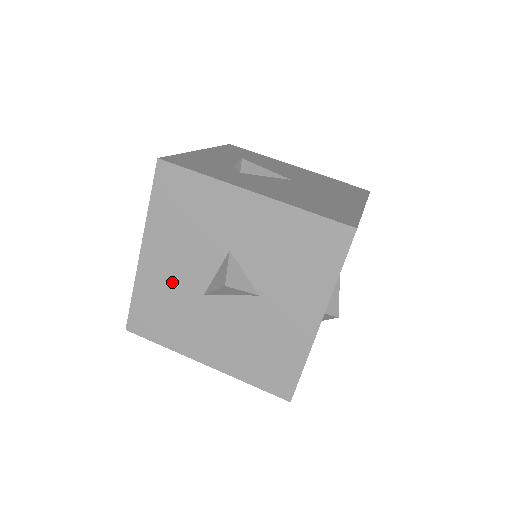
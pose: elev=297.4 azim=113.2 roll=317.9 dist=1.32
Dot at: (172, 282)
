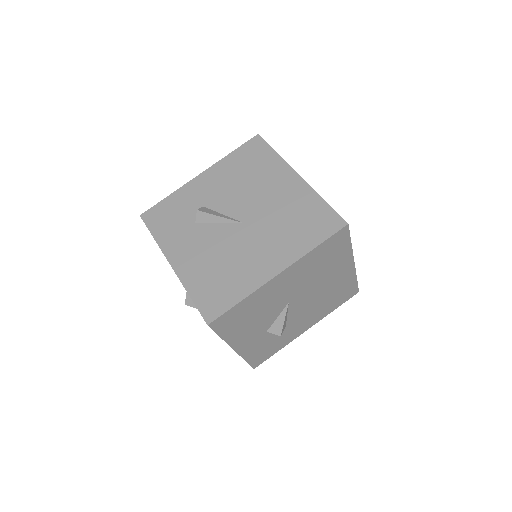
Dot at: occluded
